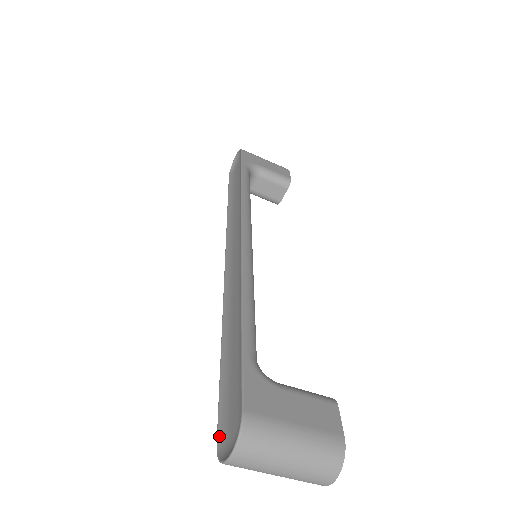
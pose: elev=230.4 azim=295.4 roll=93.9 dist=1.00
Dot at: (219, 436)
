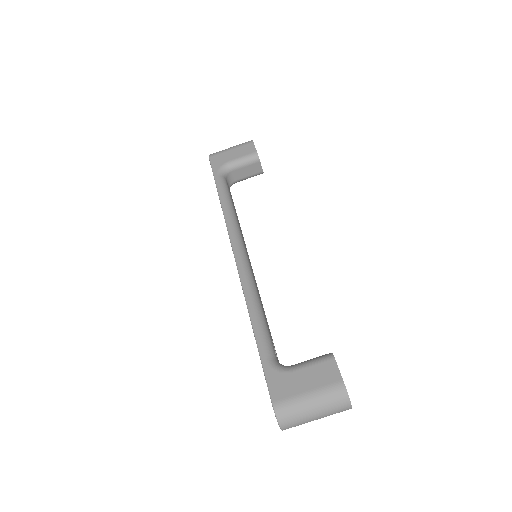
Dot at: occluded
